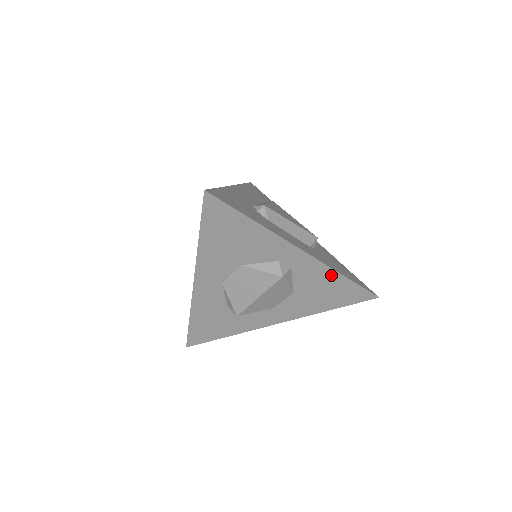
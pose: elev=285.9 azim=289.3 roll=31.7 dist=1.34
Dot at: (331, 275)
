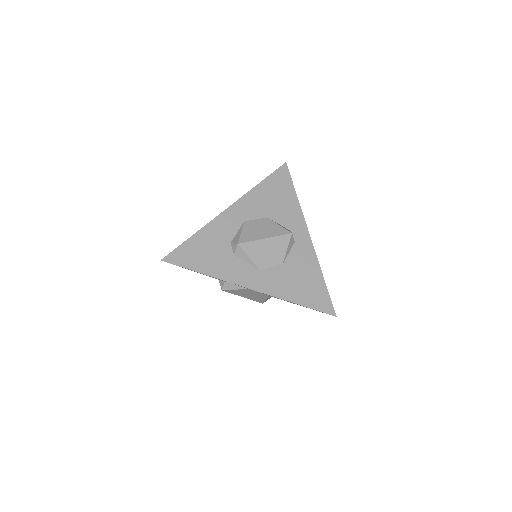
Dot at: (315, 268)
